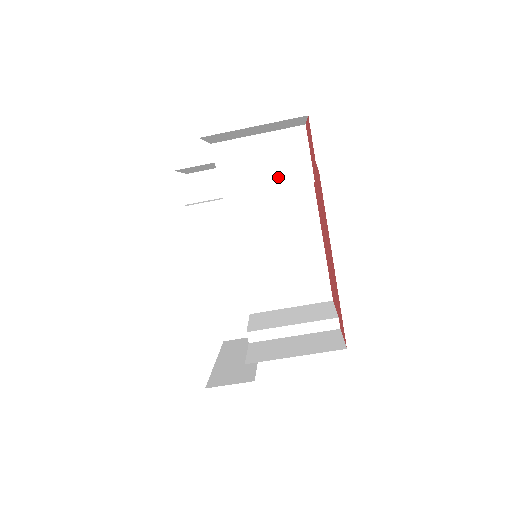
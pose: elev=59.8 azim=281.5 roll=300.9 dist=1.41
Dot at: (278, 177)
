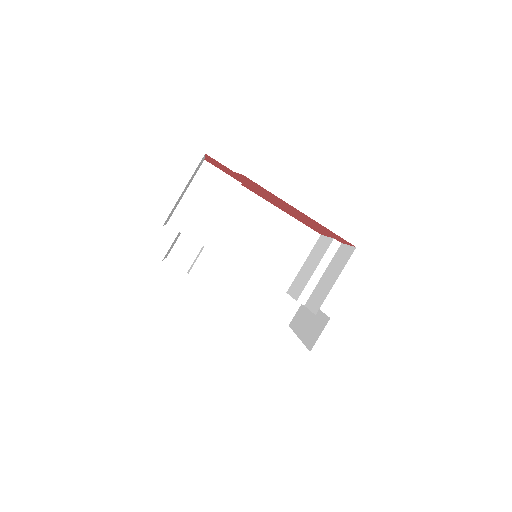
Dot at: (220, 202)
